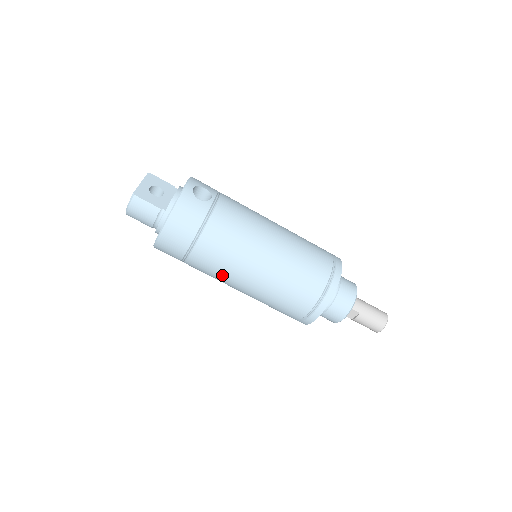
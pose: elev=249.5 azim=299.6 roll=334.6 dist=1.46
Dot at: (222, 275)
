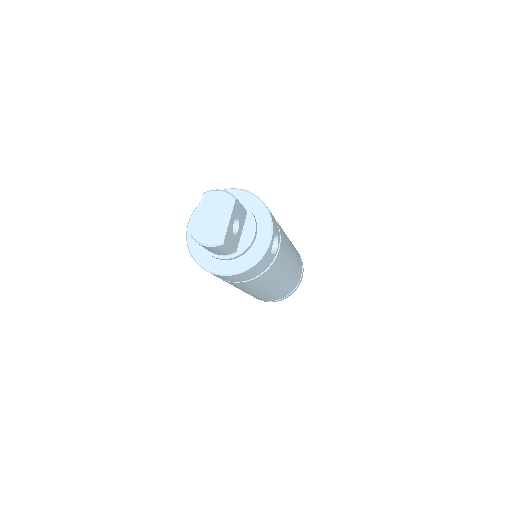
Dot at: (234, 286)
